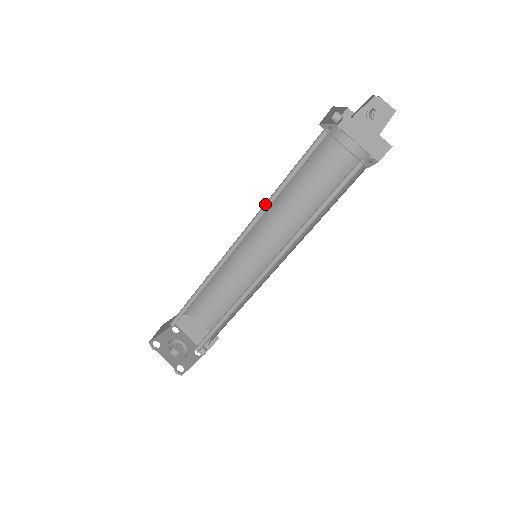
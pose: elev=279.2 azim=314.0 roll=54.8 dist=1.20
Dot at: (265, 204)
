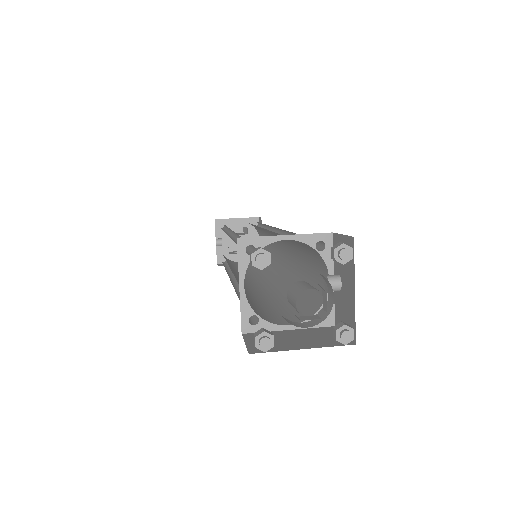
Dot at: occluded
